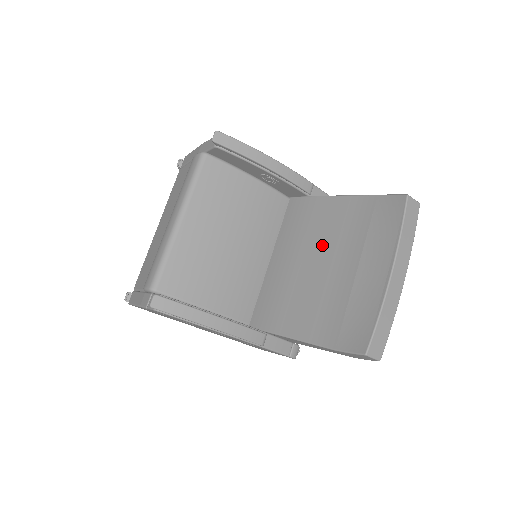
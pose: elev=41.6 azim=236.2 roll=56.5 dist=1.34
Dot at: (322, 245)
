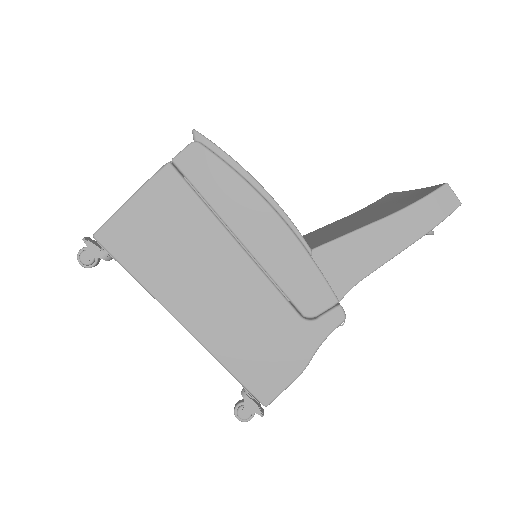
Dot at: (332, 227)
